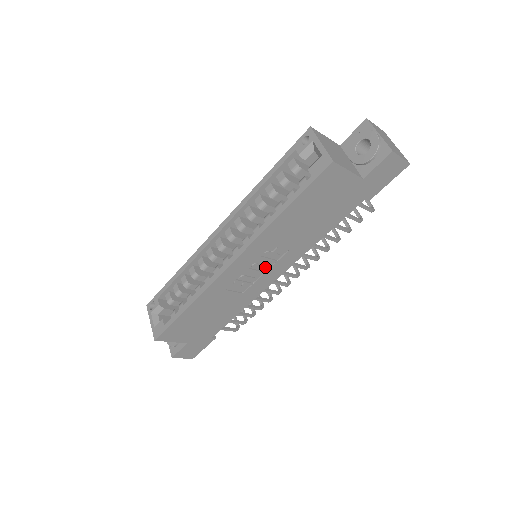
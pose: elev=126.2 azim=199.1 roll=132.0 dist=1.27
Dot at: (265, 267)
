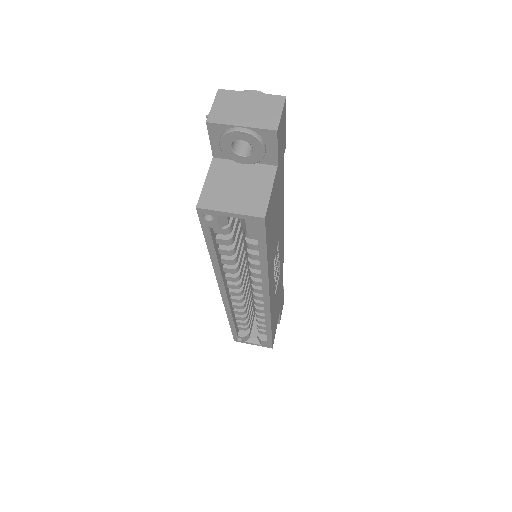
Dot at: (278, 260)
